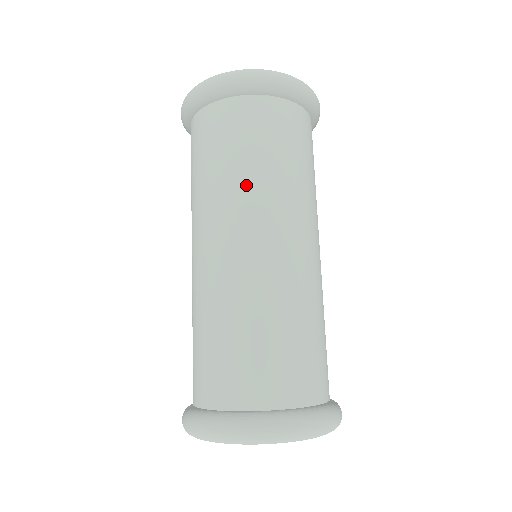
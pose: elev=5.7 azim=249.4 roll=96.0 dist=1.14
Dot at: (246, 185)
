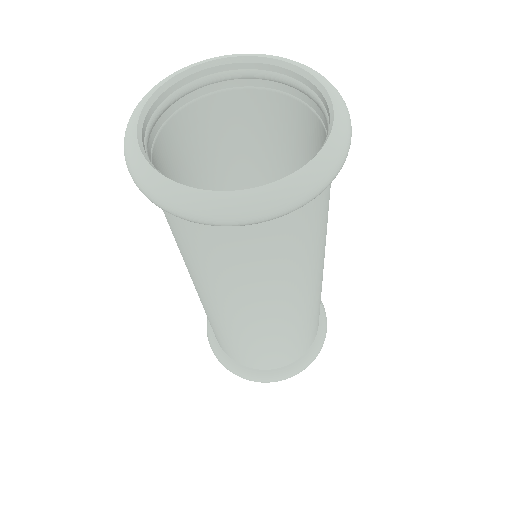
Dot at: (201, 277)
